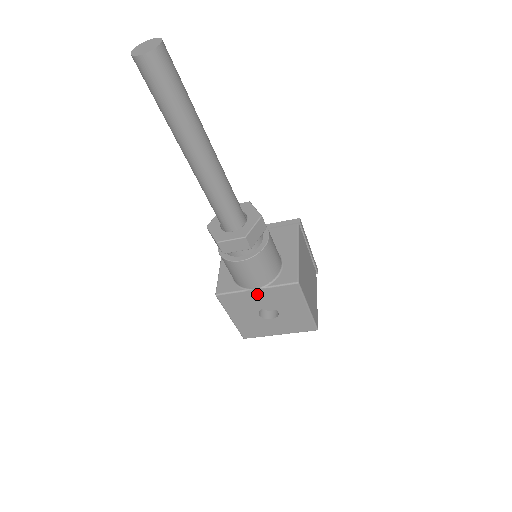
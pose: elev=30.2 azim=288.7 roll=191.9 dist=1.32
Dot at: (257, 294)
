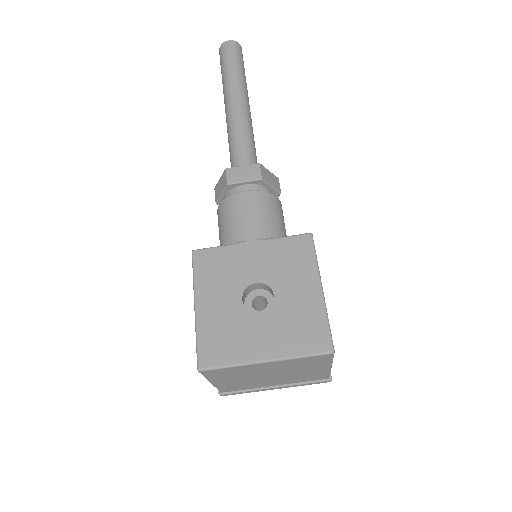
Dot at: (251, 251)
